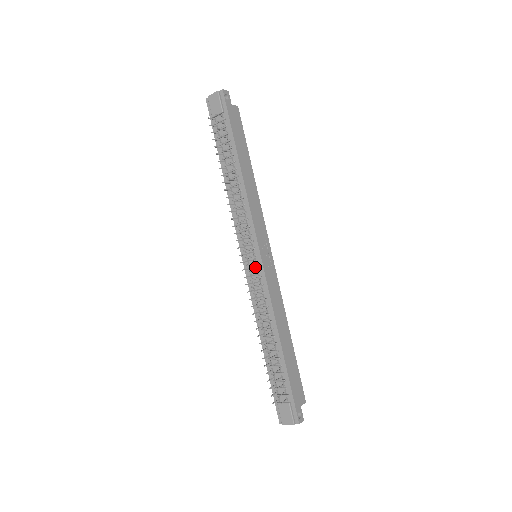
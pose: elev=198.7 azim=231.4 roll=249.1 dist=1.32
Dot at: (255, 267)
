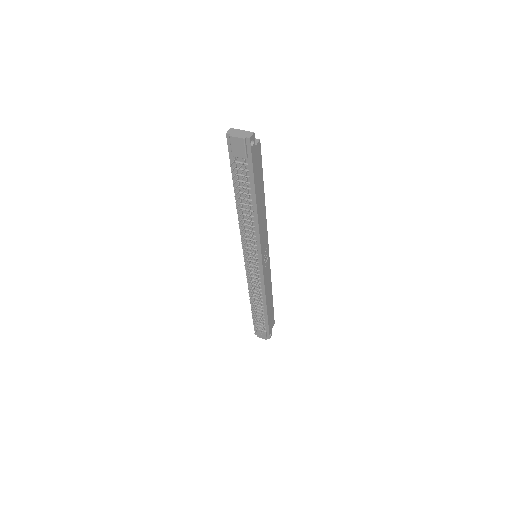
Dot at: (256, 270)
